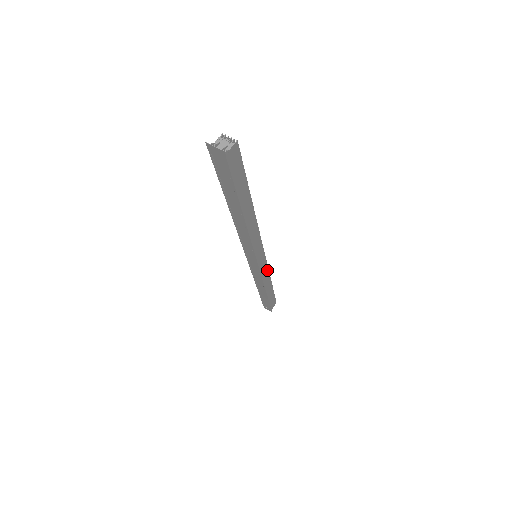
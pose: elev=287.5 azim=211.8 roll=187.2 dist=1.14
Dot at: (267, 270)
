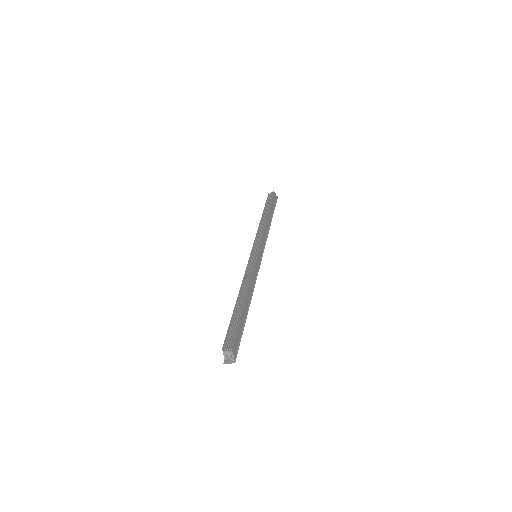
Dot at: (263, 234)
